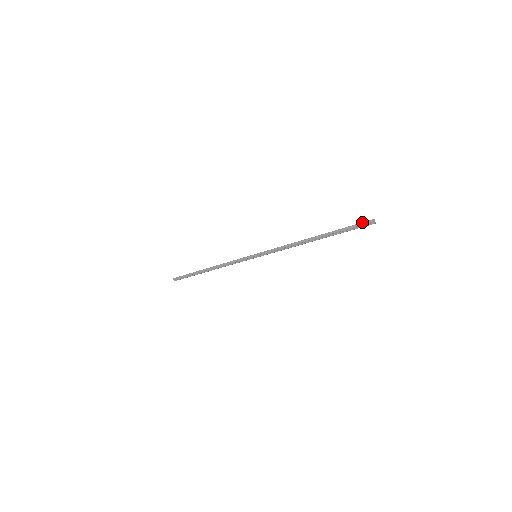
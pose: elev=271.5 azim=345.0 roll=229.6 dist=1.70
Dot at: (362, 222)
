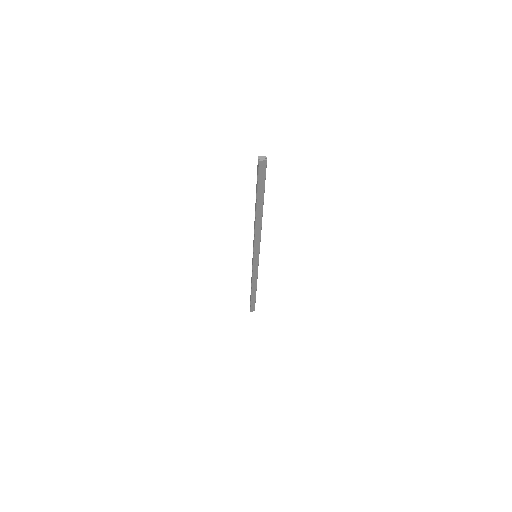
Dot at: (257, 165)
